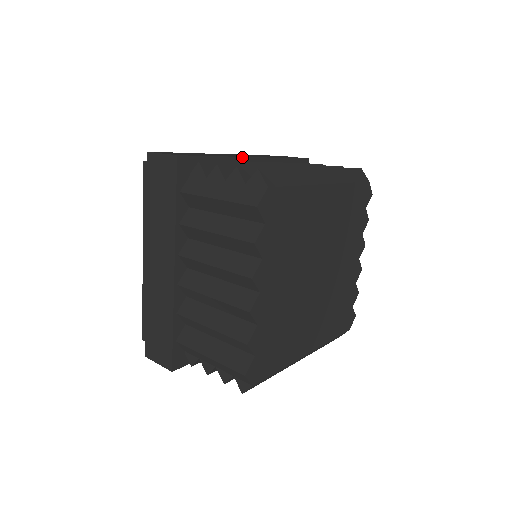
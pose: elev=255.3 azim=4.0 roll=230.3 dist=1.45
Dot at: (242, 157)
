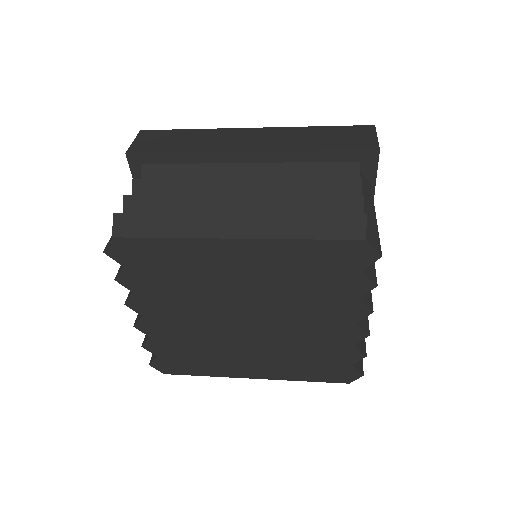
Dot at: (225, 152)
